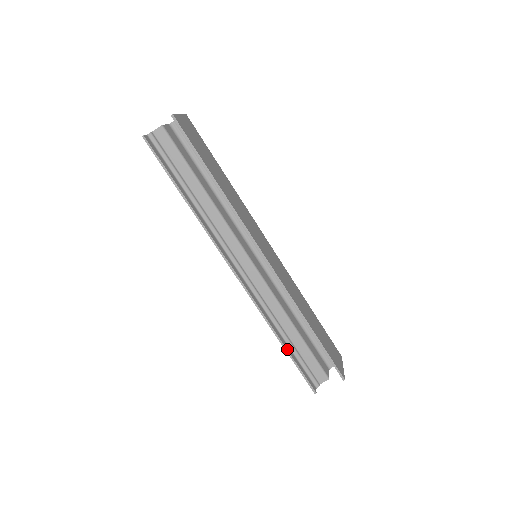
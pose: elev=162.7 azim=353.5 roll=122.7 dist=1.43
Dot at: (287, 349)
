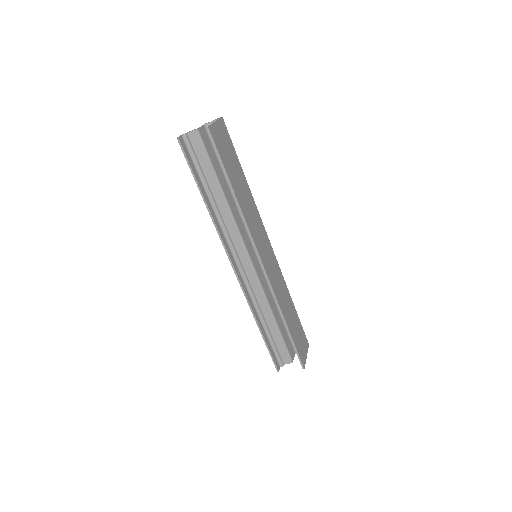
Dot at: (263, 335)
